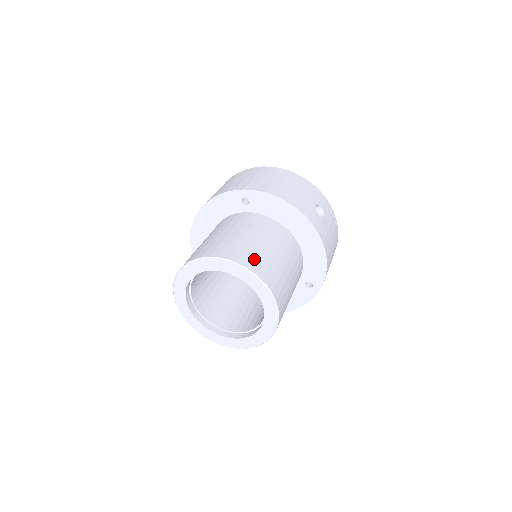
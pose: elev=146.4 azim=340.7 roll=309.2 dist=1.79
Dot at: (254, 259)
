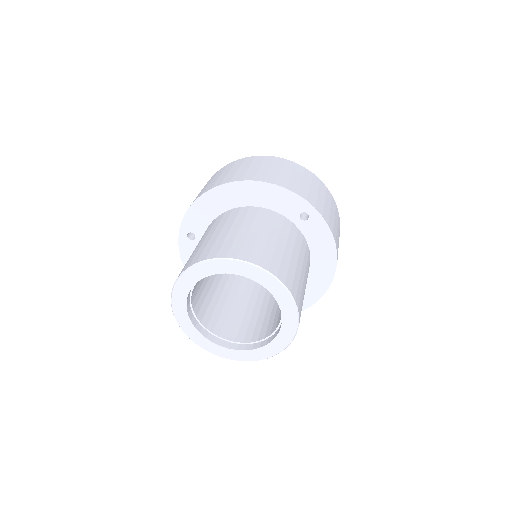
Dot at: (301, 300)
